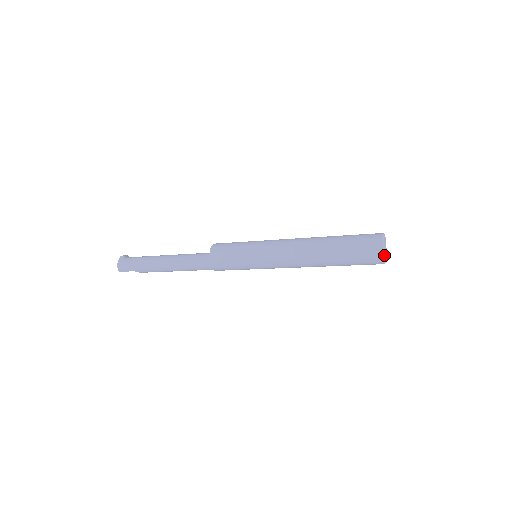
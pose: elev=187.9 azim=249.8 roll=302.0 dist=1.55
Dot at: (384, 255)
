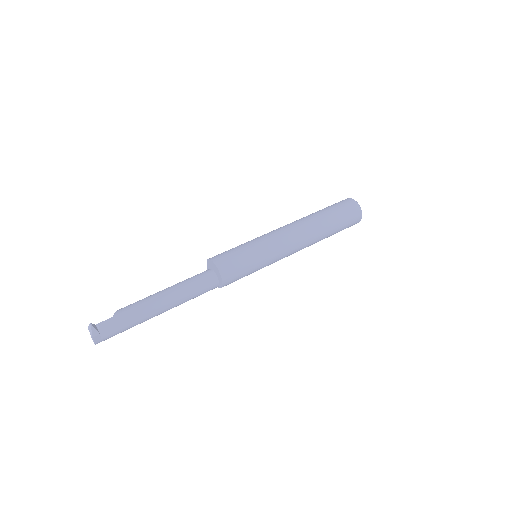
Dot at: occluded
